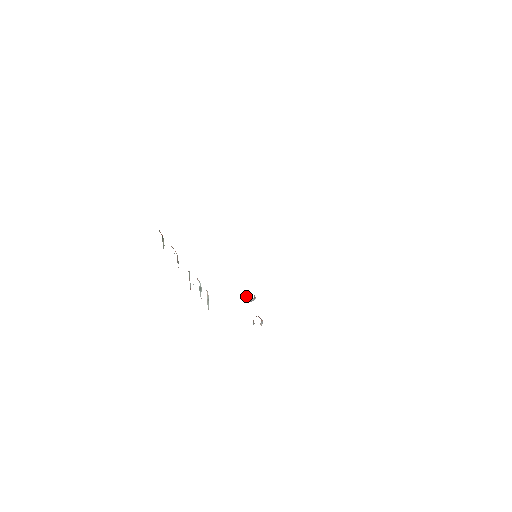
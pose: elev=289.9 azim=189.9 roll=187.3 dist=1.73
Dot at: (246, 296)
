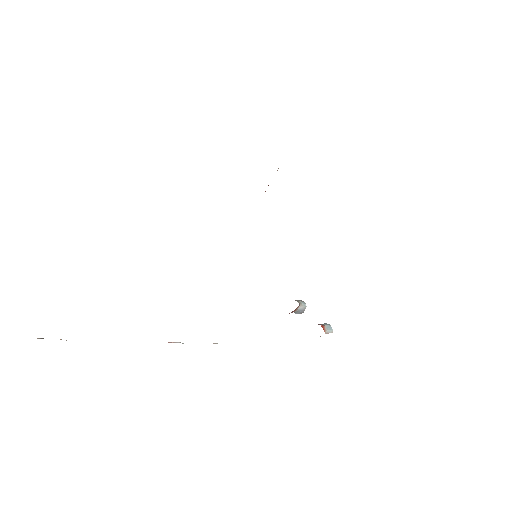
Dot at: occluded
